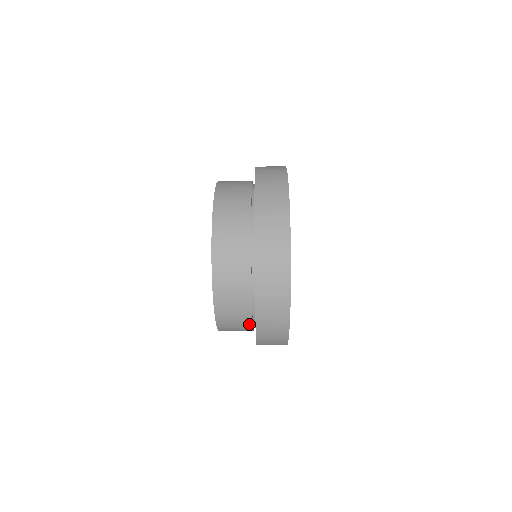
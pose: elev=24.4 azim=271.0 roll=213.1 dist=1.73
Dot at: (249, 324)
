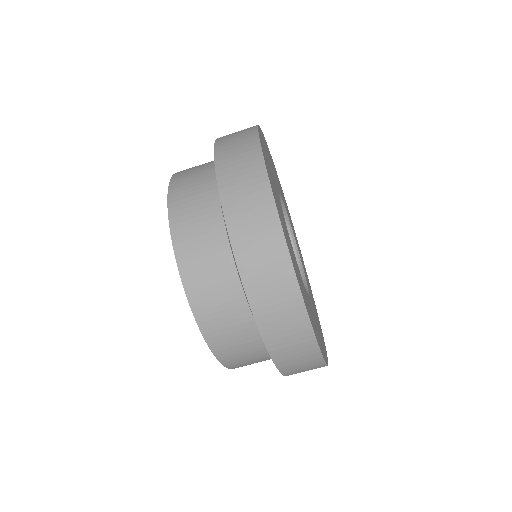
Dot at: (239, 295)
